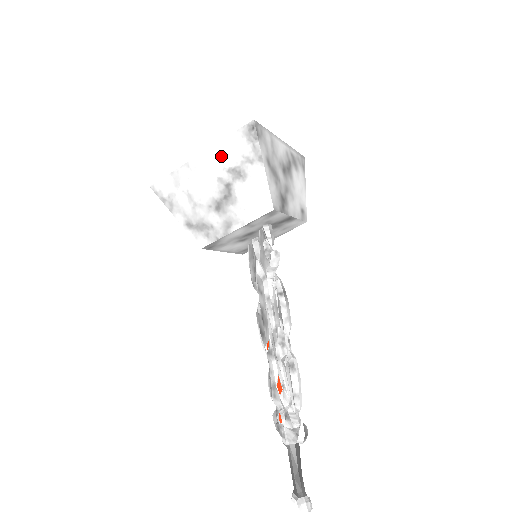
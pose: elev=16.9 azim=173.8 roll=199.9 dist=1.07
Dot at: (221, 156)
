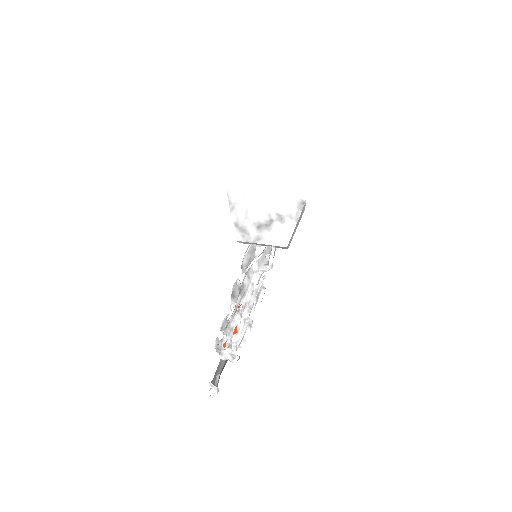
Dot at: (278, 204)
